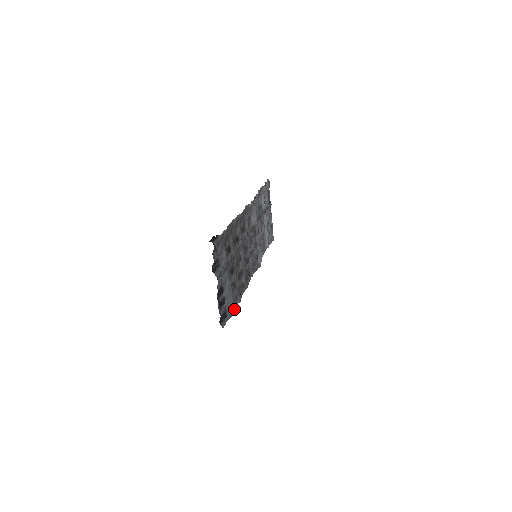
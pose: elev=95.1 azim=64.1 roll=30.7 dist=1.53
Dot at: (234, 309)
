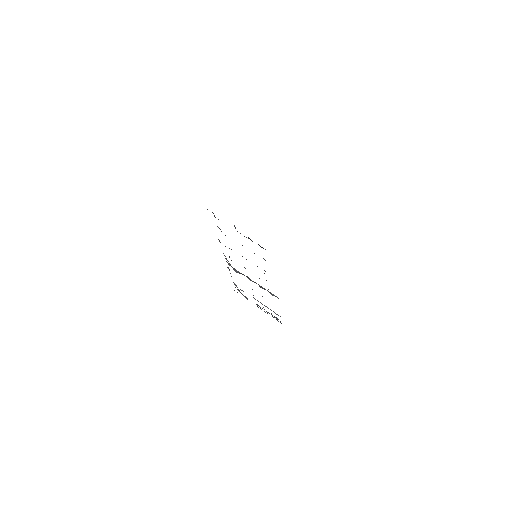
Dot at: occluded
